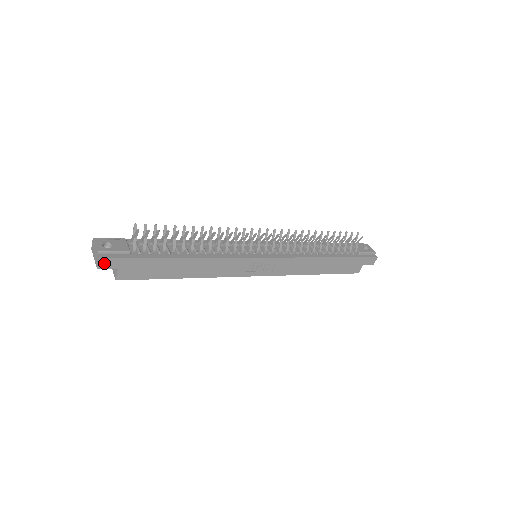
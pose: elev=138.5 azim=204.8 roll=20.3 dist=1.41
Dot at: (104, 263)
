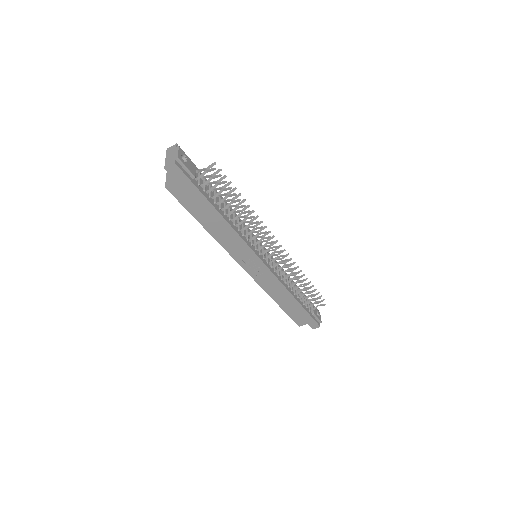
Dot at: (173, 169)
